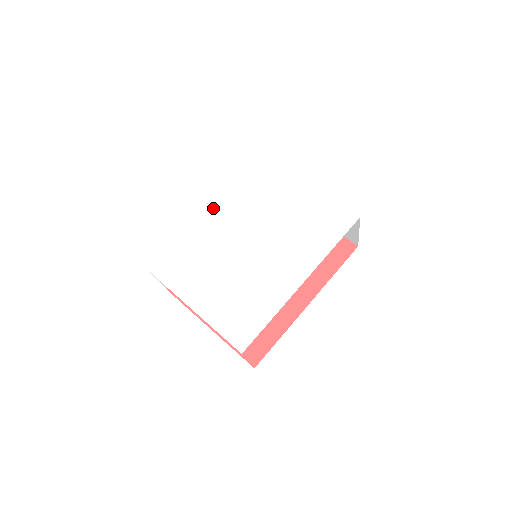
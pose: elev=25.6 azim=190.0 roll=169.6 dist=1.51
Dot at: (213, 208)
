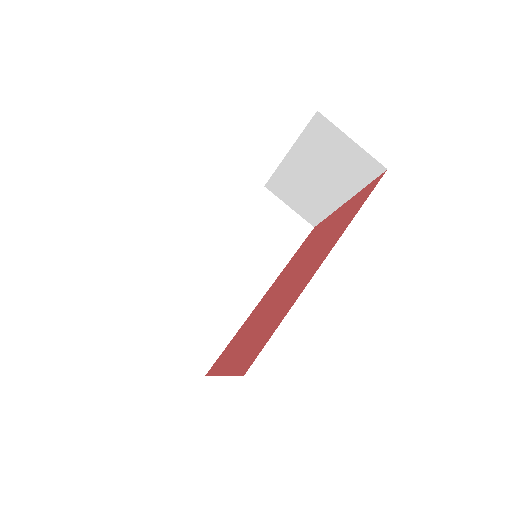
Dot at: occluded
